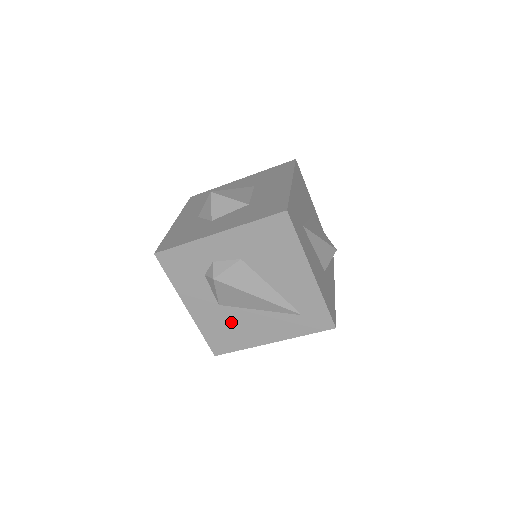
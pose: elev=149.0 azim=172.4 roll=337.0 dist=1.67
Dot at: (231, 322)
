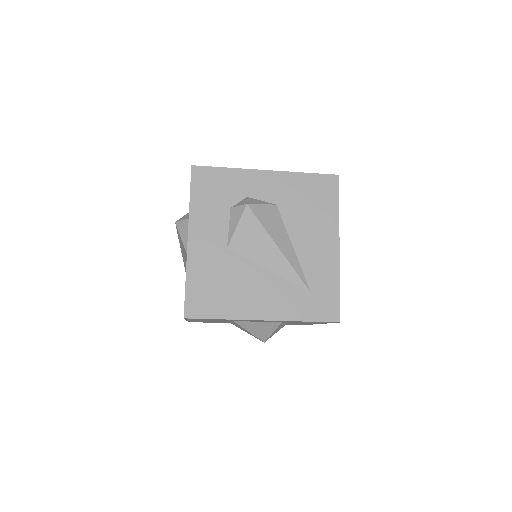
Dot at: (229, 275)
